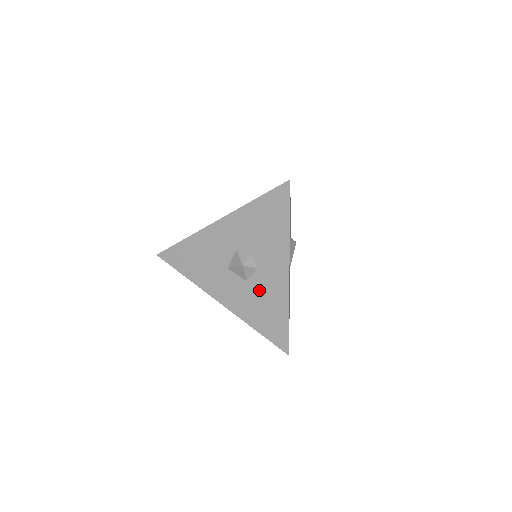
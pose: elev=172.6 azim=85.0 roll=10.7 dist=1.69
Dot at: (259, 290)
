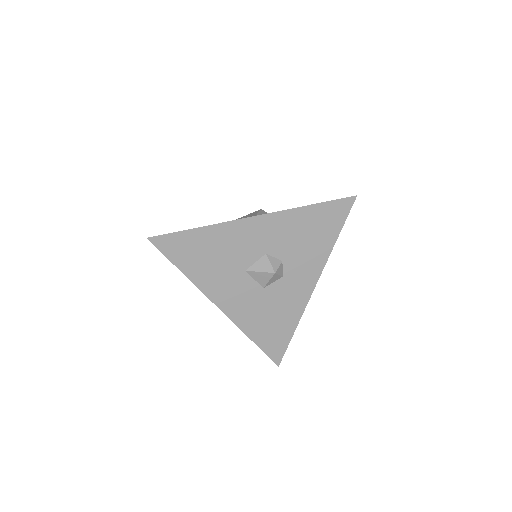
Dot at: (274, 299)
